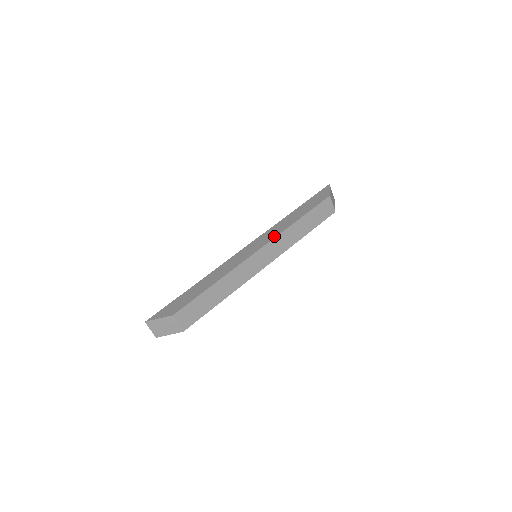
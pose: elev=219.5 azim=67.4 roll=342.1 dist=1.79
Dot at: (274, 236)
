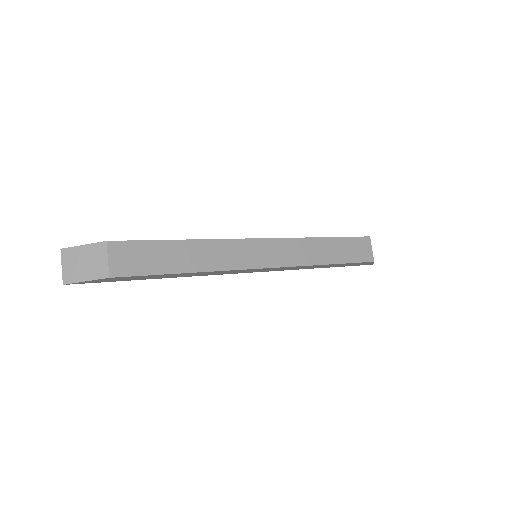
Dot at: (288, 238)
